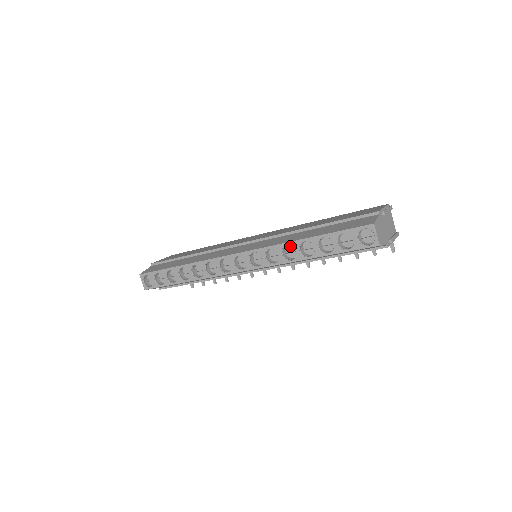
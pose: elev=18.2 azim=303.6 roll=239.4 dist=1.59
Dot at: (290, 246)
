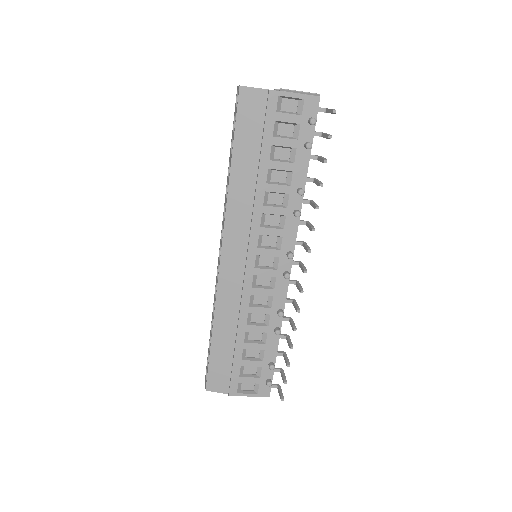
Dot at: occluded
